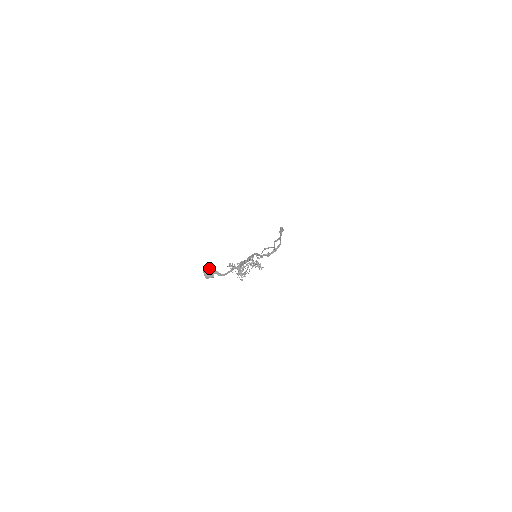
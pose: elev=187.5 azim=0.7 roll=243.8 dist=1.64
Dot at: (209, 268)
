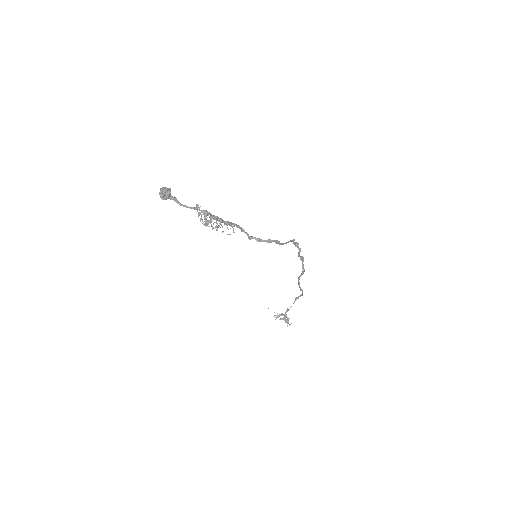
Dot at: (166, 187)
